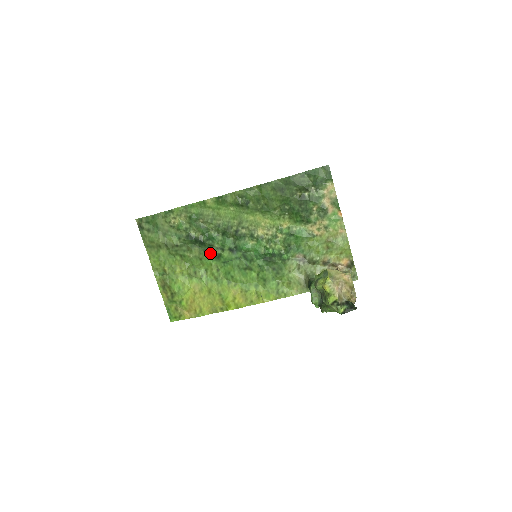
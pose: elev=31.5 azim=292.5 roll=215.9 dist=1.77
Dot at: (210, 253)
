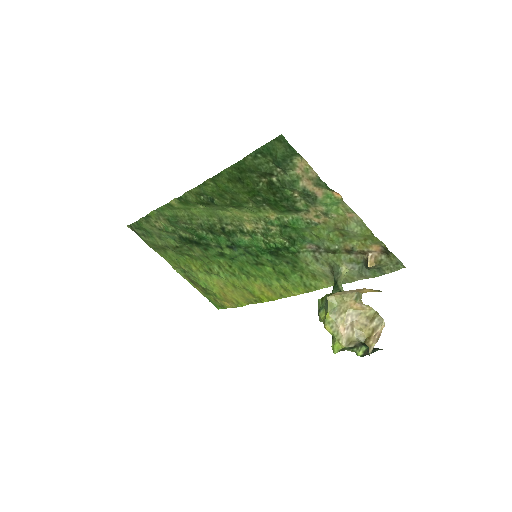
Dot at: (211, 251)
